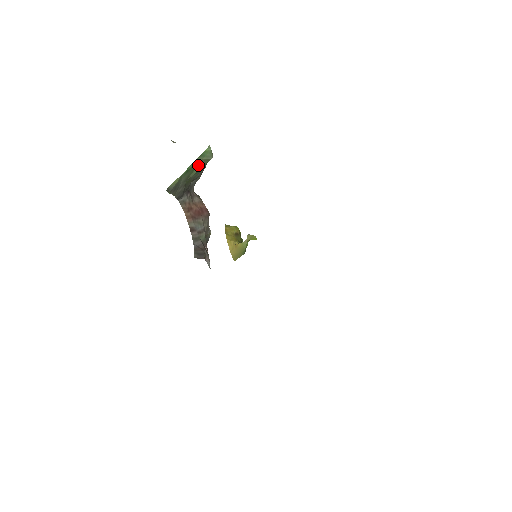
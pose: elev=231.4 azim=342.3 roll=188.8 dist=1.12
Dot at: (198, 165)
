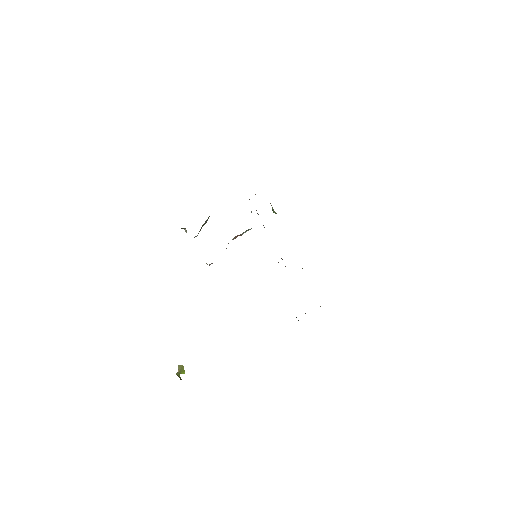
Dot at: occluded
